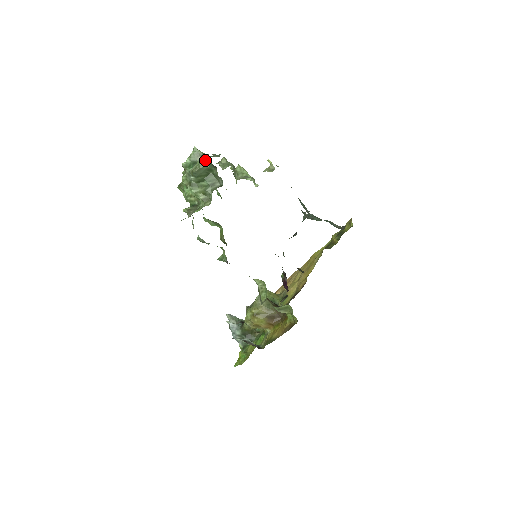
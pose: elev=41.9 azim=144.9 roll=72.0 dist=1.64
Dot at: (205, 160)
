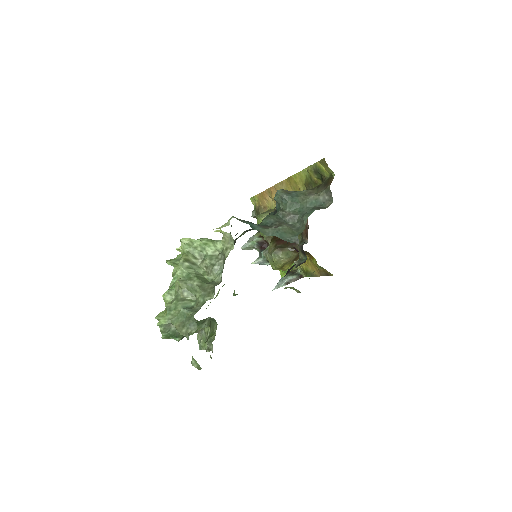
Dot at: (185, 333)
